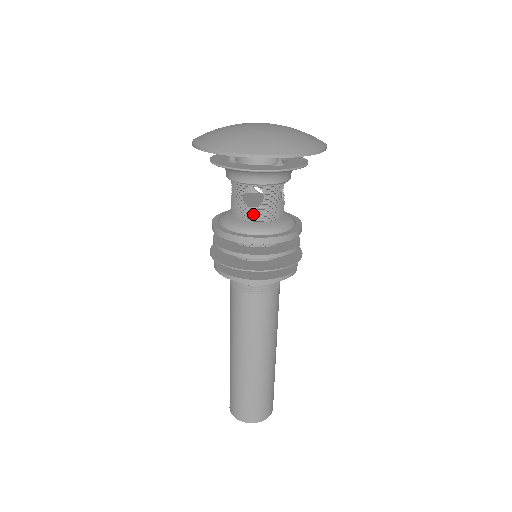
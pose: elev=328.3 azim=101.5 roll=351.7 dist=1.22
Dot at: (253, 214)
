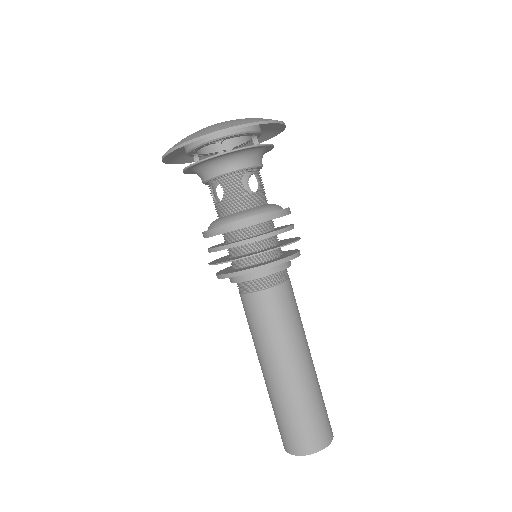
Dot at: (257, 199)
